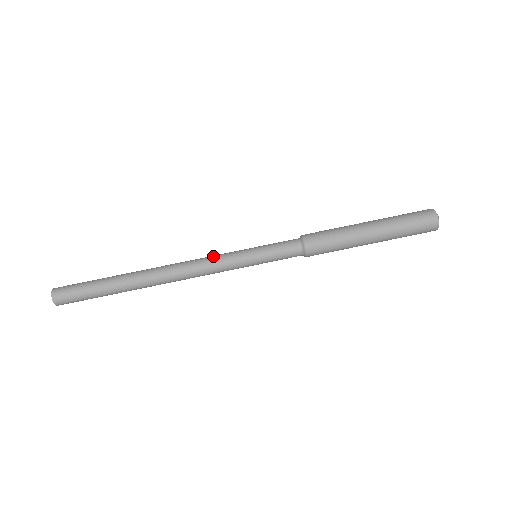
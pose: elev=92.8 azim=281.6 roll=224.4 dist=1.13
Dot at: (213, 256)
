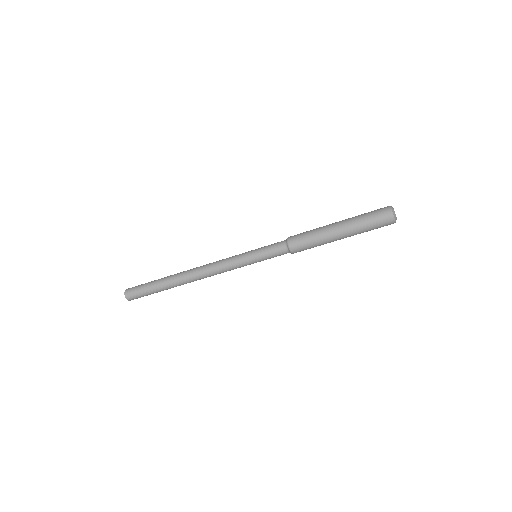
Dot at: (227, 269)
